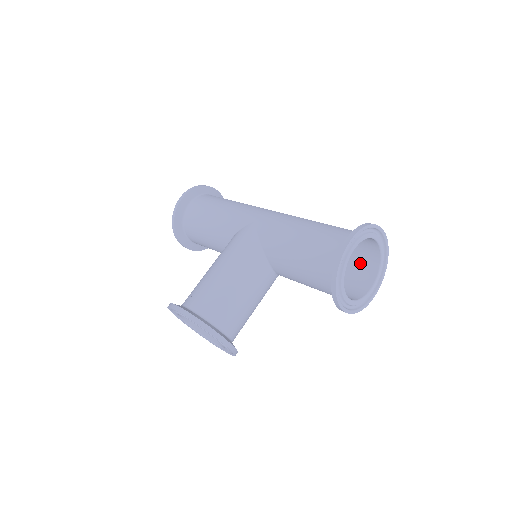
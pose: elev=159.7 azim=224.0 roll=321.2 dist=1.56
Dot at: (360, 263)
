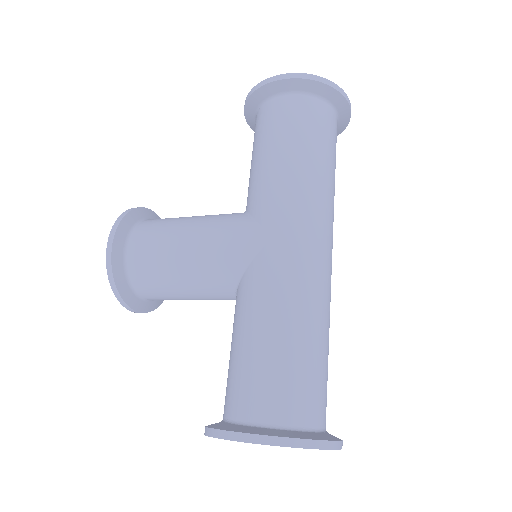
Dot at: occluded
